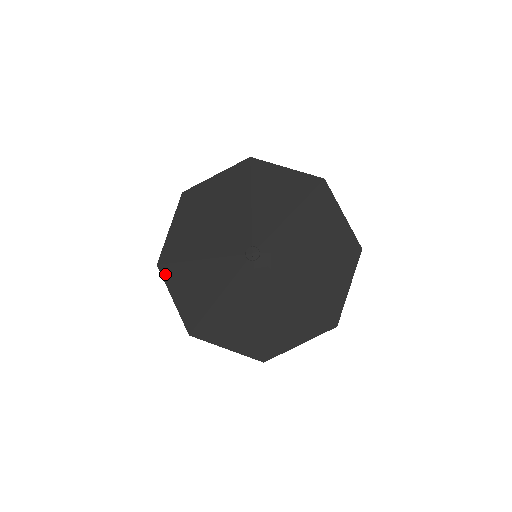
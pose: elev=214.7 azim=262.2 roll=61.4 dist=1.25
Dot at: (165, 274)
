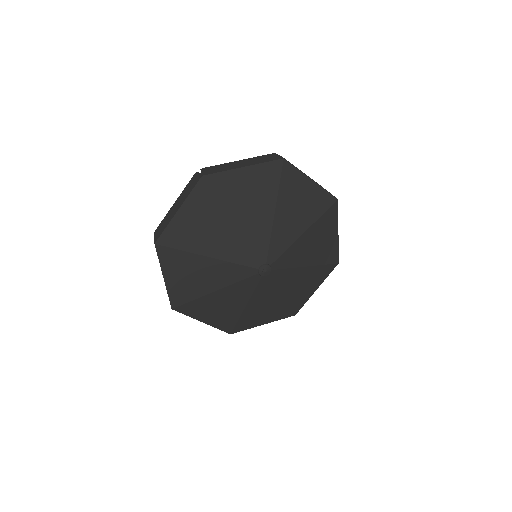
Dot at: (162, 255)
